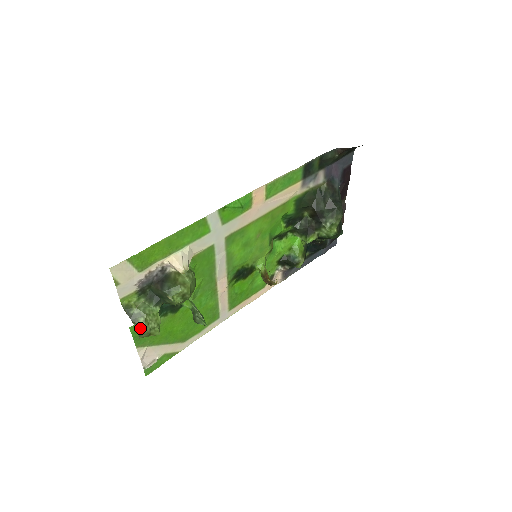
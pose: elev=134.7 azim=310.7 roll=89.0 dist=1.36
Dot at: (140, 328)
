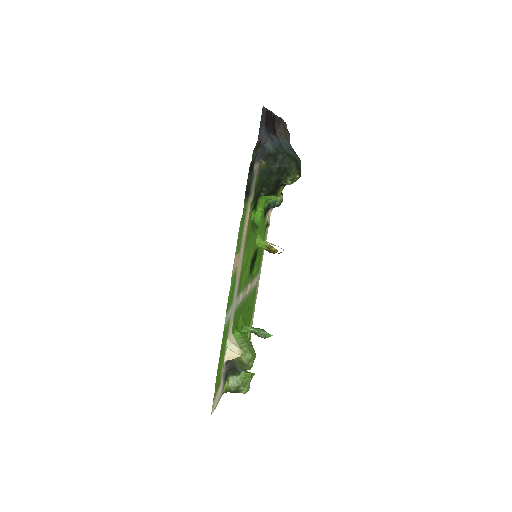
Dot at: (246, 392)
